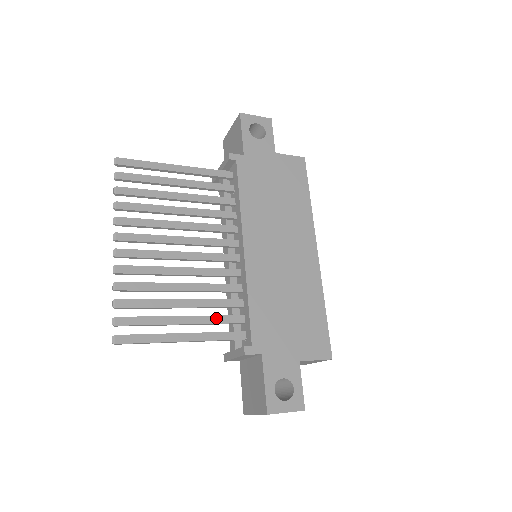
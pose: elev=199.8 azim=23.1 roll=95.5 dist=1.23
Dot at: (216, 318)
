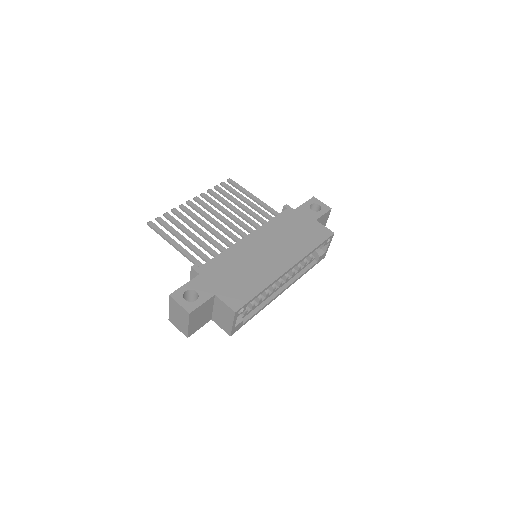
Dot at: (199, 251)
